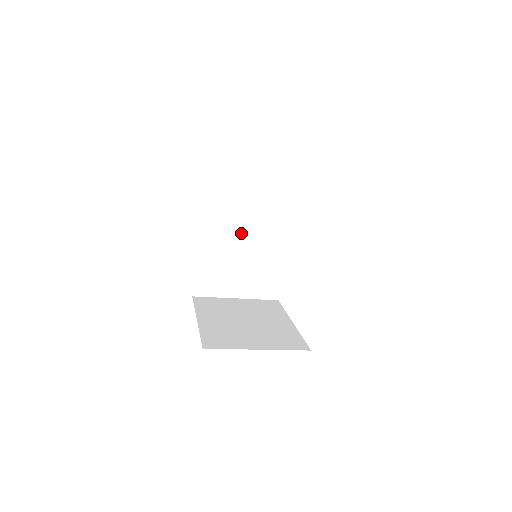
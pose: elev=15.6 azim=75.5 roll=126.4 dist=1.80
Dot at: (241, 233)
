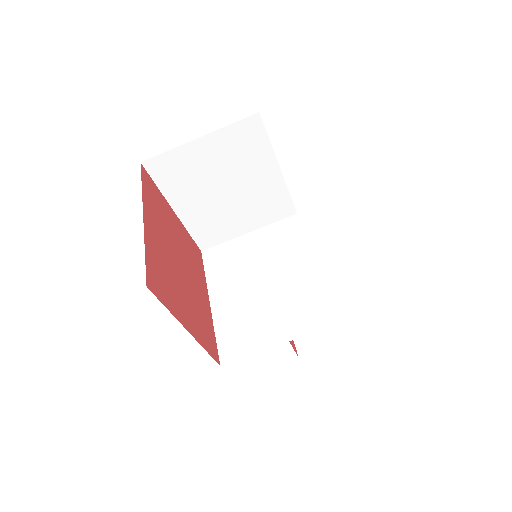
Dot at: (255, 273)
